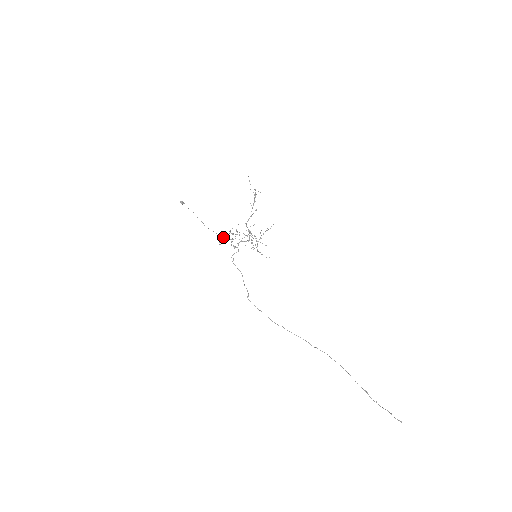
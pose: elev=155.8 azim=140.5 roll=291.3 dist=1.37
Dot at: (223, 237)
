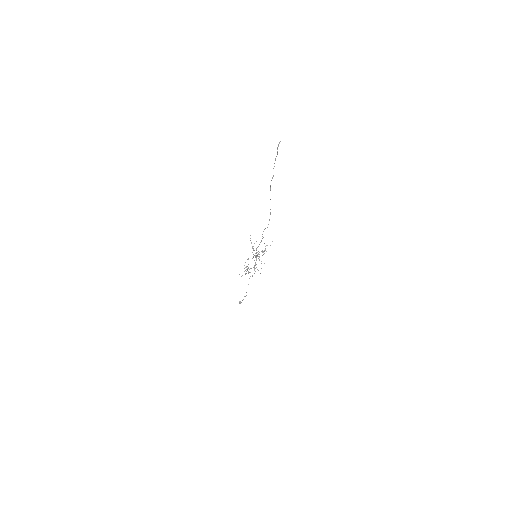
Dot at: occluded
